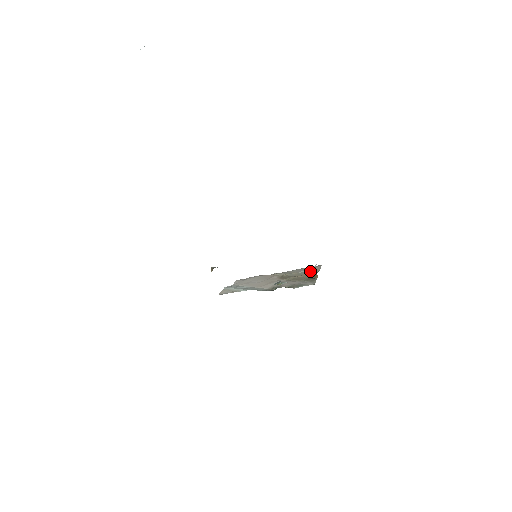
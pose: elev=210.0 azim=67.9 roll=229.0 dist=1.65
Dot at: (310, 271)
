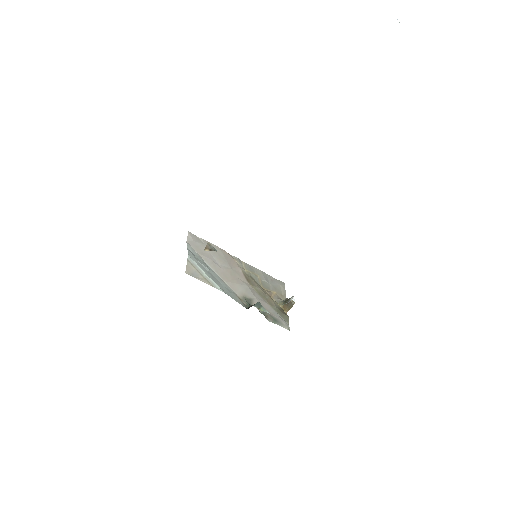
Dot at: (276, 289)
